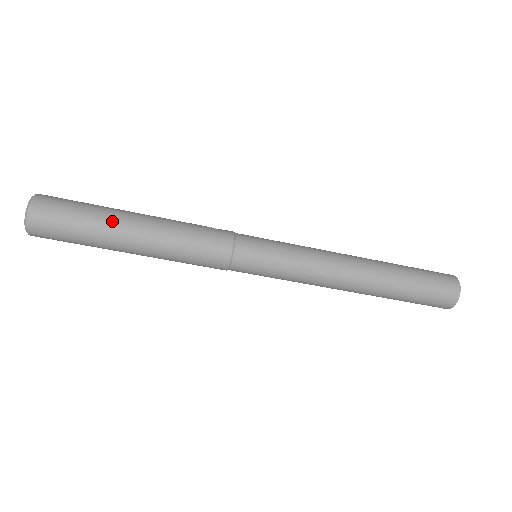
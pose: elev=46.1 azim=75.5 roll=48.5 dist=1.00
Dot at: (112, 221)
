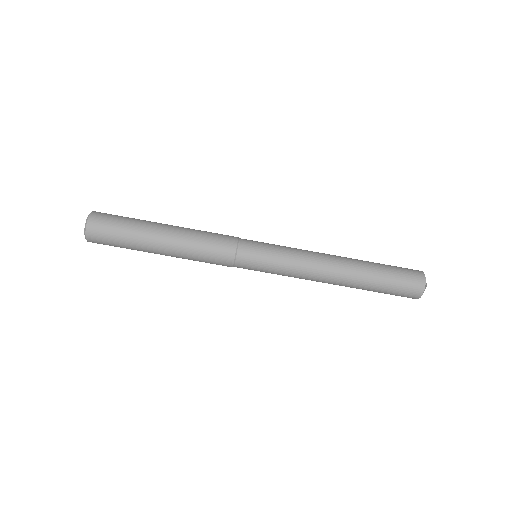
Dot at: (150, 221)
